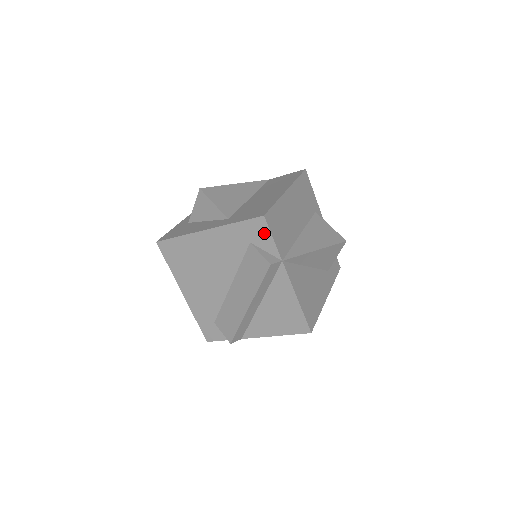
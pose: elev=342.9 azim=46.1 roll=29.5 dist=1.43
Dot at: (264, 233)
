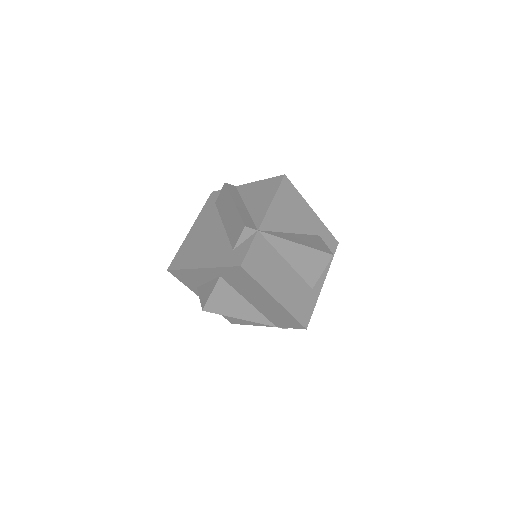
Dot at: (218, 194)
